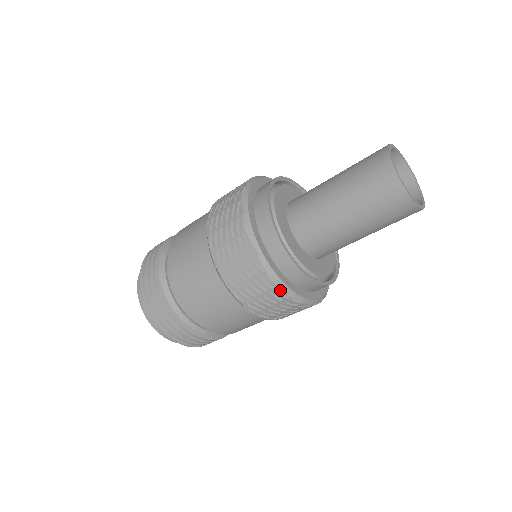
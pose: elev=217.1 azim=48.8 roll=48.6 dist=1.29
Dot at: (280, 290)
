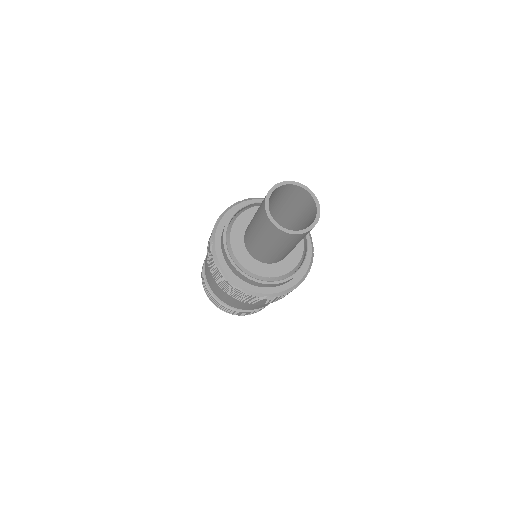
Dot at: occluded
